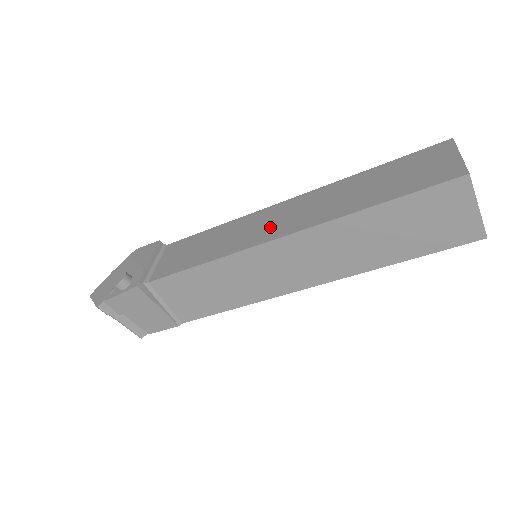
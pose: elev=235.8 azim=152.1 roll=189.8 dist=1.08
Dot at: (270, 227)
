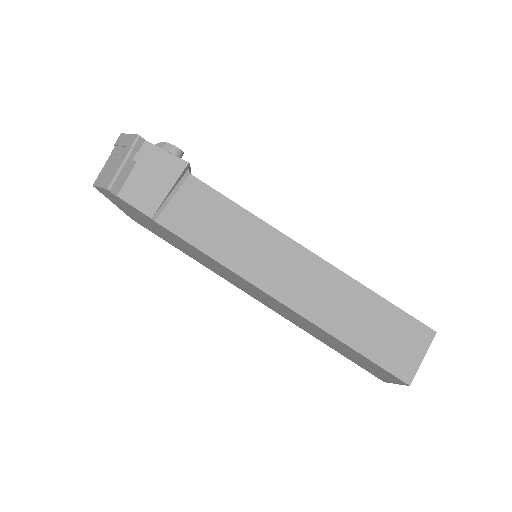
Dot at: occluded
